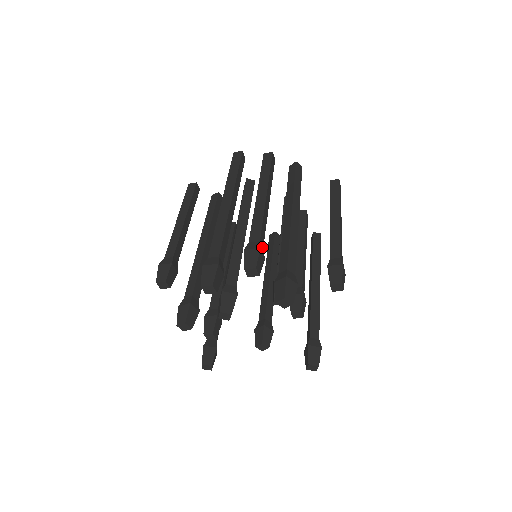
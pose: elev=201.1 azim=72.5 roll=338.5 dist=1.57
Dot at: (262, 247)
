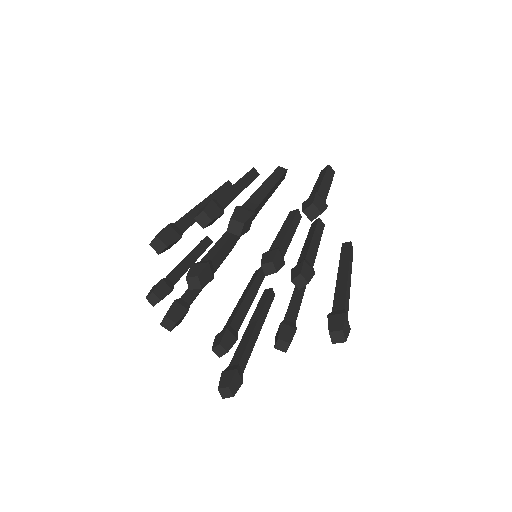
Dot at: (222, 207)
